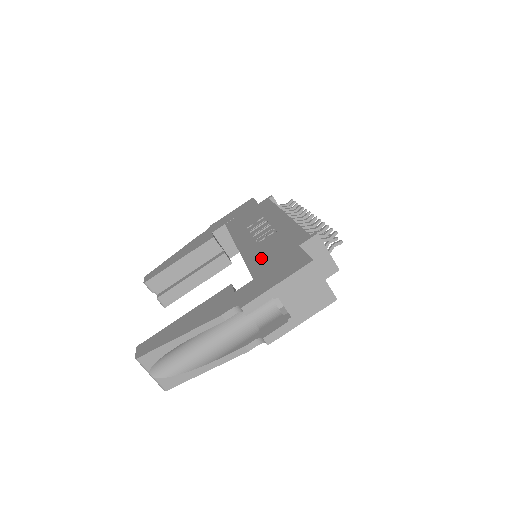
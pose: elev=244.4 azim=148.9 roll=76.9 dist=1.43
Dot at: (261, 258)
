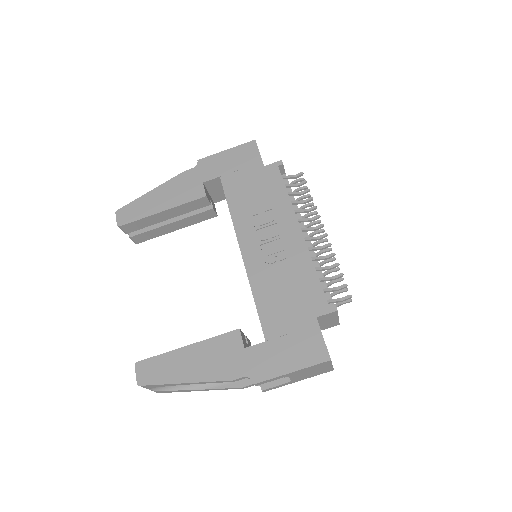
Dot at: (273, 306)
